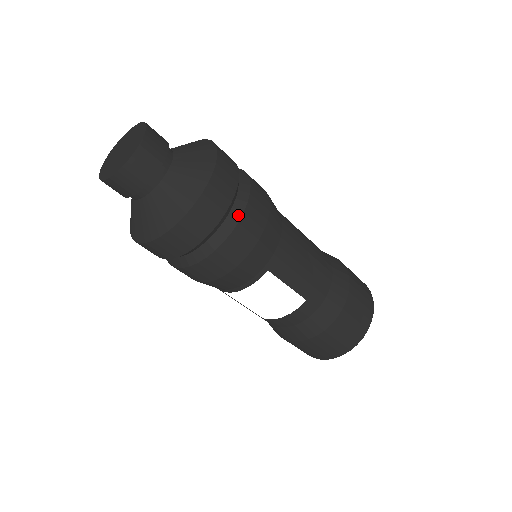
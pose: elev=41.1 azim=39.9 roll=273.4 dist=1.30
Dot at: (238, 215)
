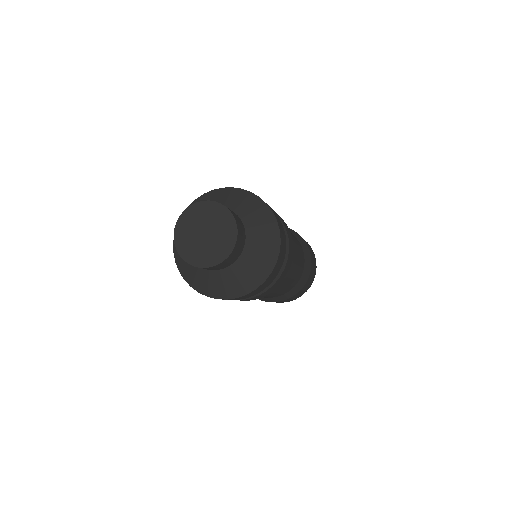
Dot at: (262, 291)
